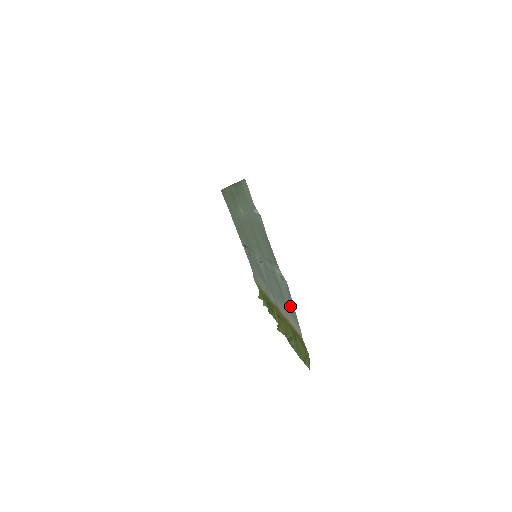
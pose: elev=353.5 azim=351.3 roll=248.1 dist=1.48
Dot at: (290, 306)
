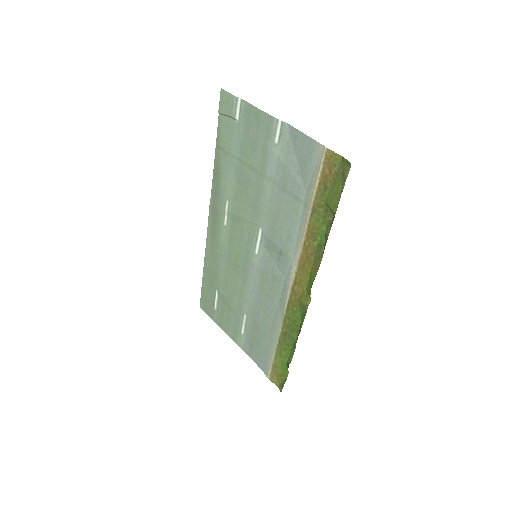
Dot at: (303, 163)
